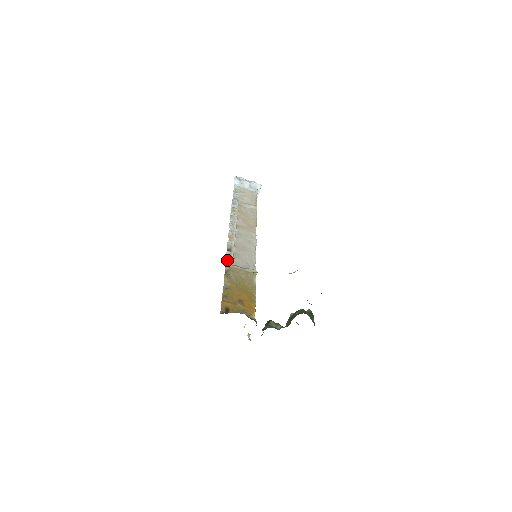
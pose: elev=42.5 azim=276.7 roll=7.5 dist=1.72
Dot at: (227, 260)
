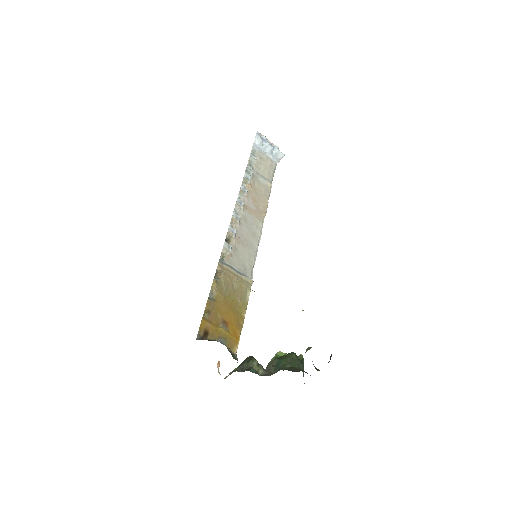
Dot at: (222, 255)
